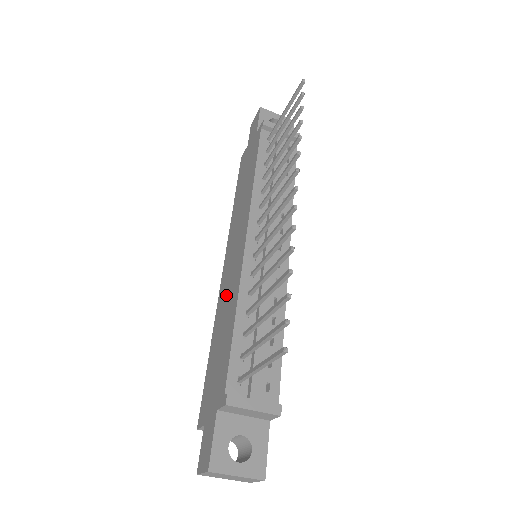
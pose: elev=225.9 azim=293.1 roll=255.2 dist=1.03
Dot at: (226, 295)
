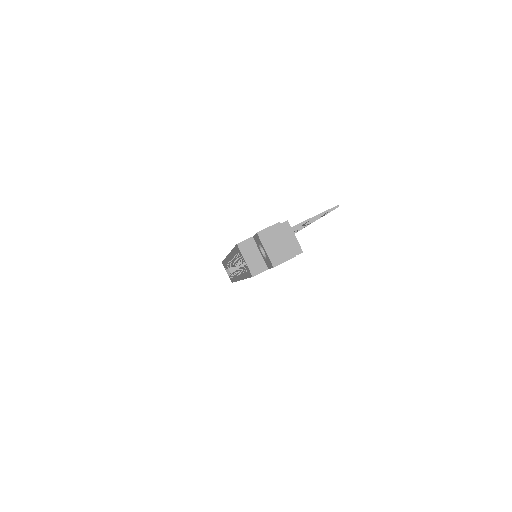
Dot at: occluded
